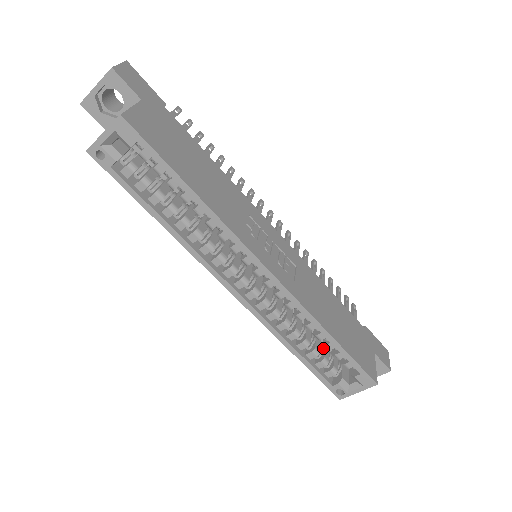
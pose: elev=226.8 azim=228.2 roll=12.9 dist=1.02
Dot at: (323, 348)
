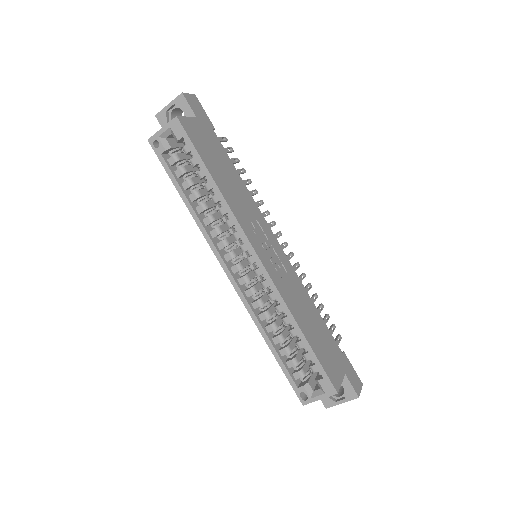
Dot at: (296, 351)
